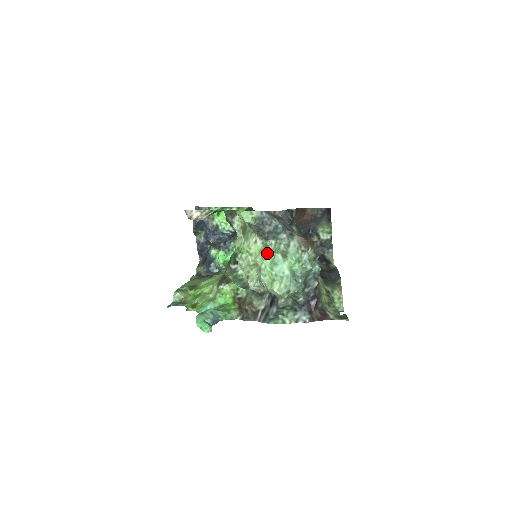
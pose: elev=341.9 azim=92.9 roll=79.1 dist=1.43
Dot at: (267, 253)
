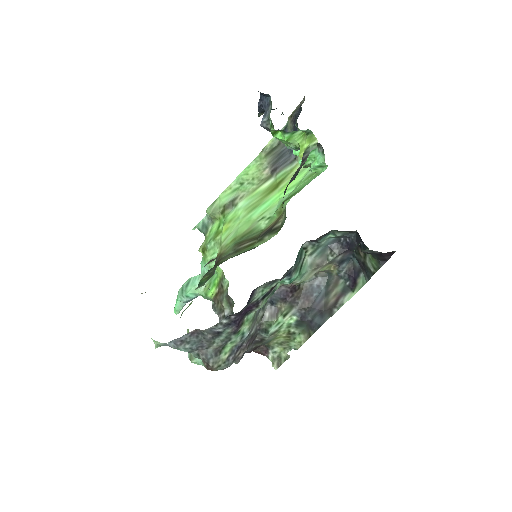
Dot at: occluded
